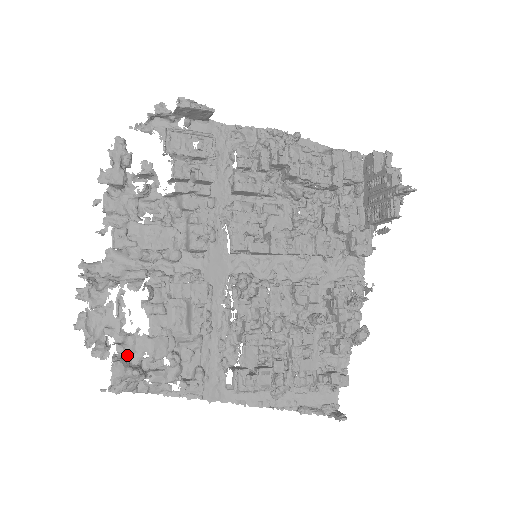
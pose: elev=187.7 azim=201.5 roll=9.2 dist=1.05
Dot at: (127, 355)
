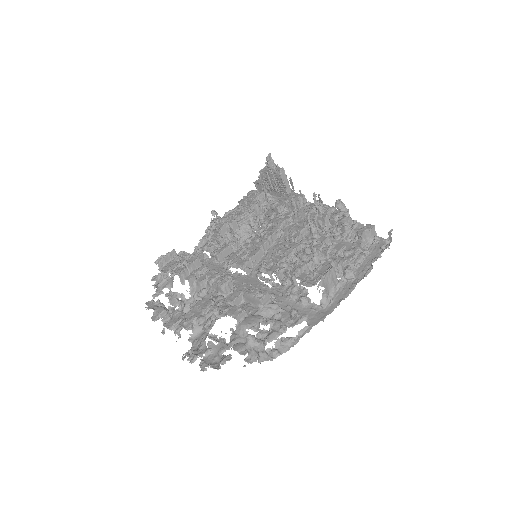
Dot at: occluded
